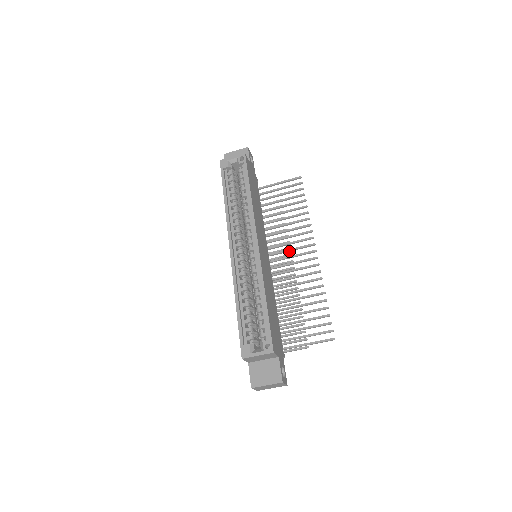
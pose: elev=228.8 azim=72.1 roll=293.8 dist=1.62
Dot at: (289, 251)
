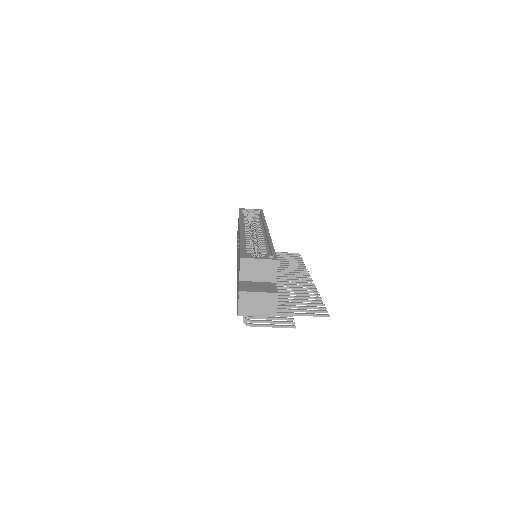
Dot at: (284, 275)
